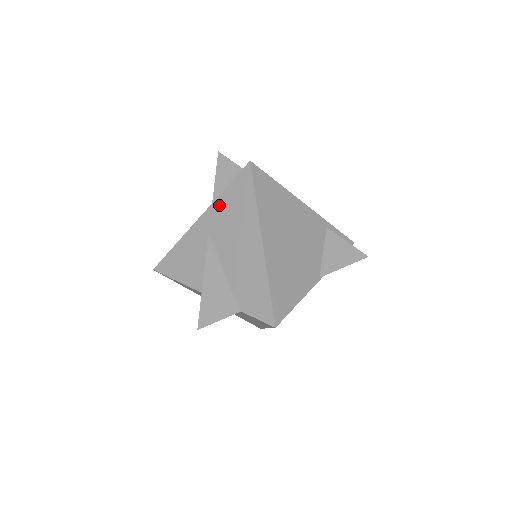
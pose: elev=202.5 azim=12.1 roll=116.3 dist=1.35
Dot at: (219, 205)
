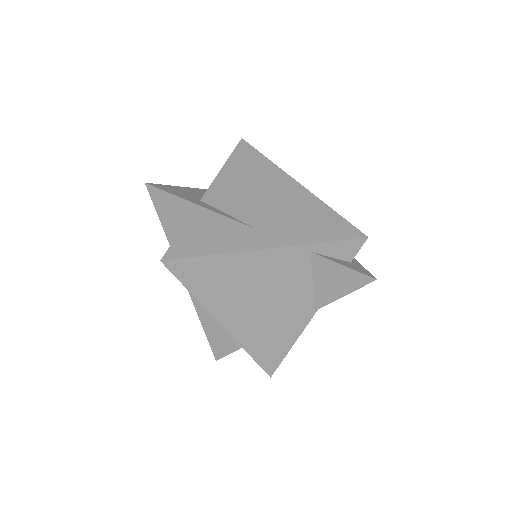
Dot at: occluded
